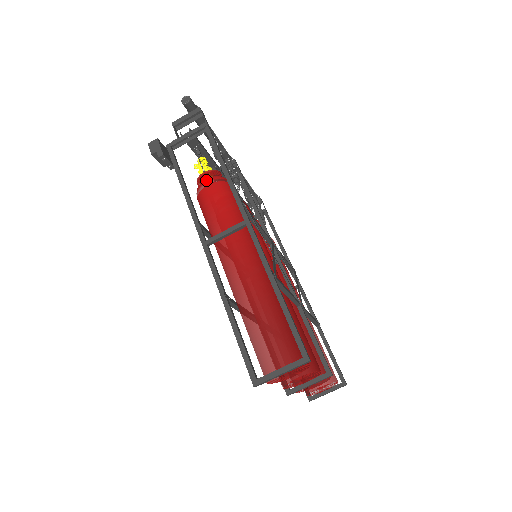
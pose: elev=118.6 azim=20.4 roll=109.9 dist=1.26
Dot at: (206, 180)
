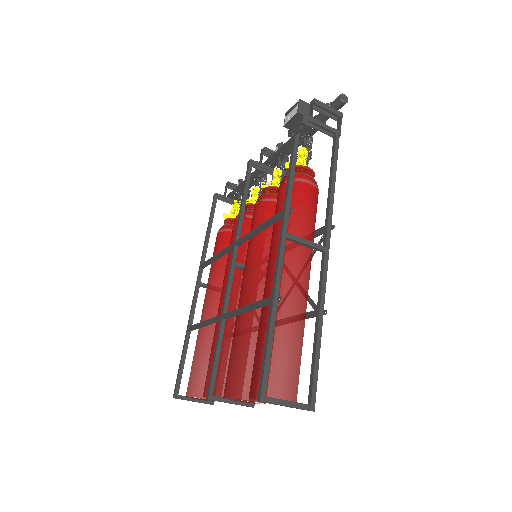
Dot at: (310, 178)
